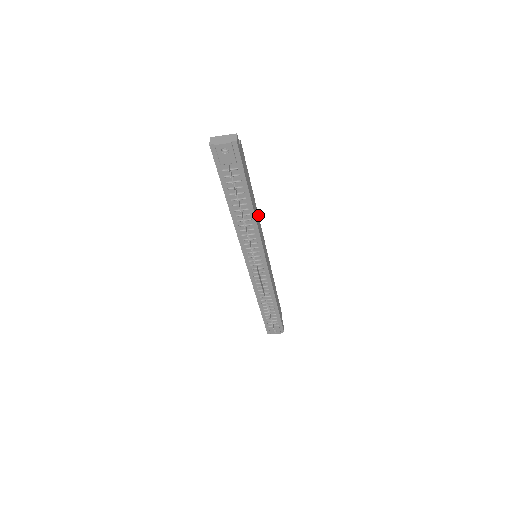
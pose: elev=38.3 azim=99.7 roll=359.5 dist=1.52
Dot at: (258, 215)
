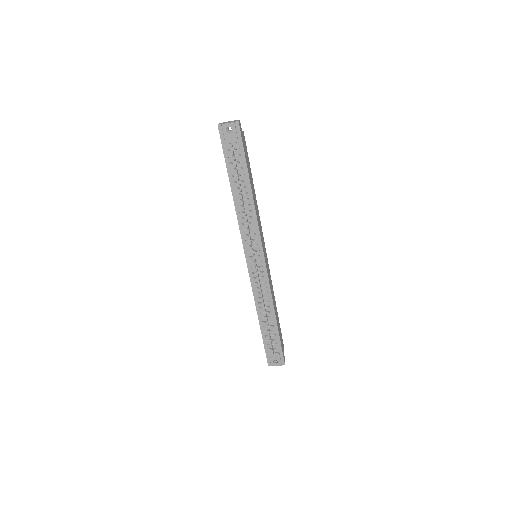
Dot at: (258, 211)
